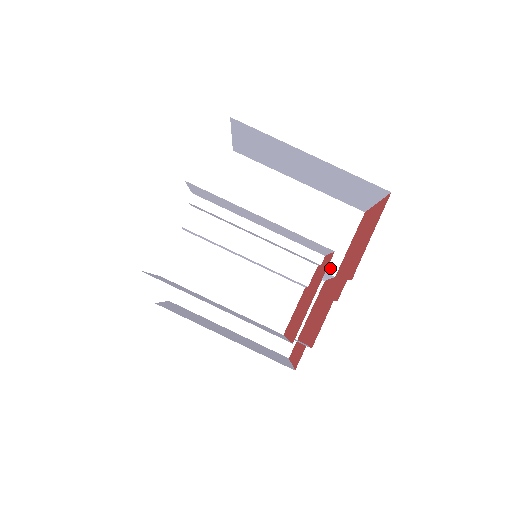
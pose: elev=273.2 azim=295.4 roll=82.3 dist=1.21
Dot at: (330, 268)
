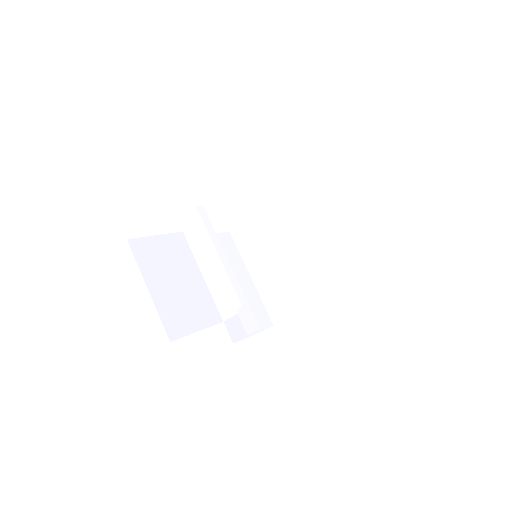
Dot at: (301, 303)
